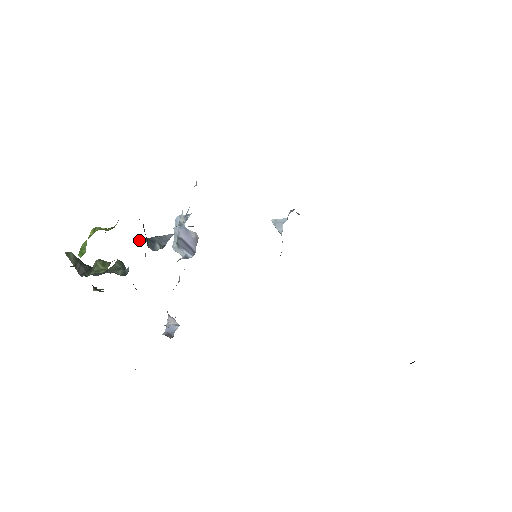
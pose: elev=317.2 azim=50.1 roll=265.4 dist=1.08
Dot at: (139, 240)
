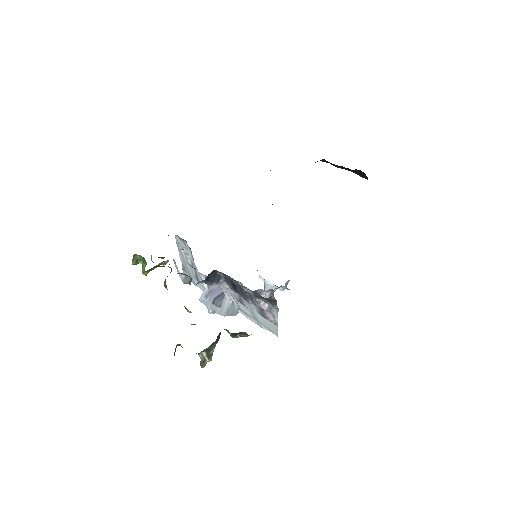
Dot at: occluded
